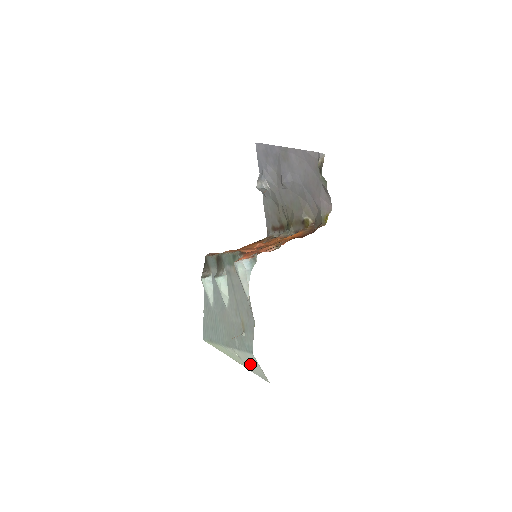
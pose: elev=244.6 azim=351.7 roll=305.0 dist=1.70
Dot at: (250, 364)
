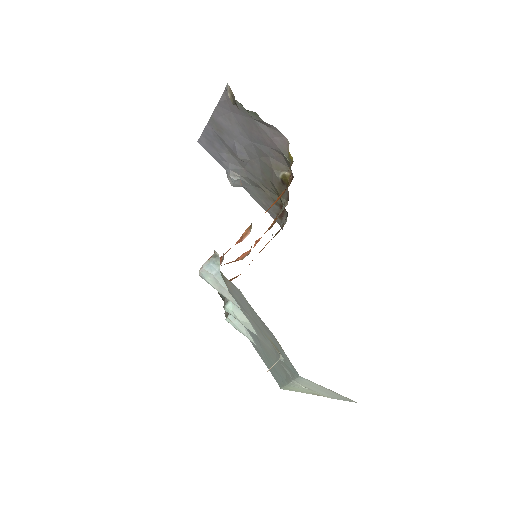
Dot at: (321, 391)
